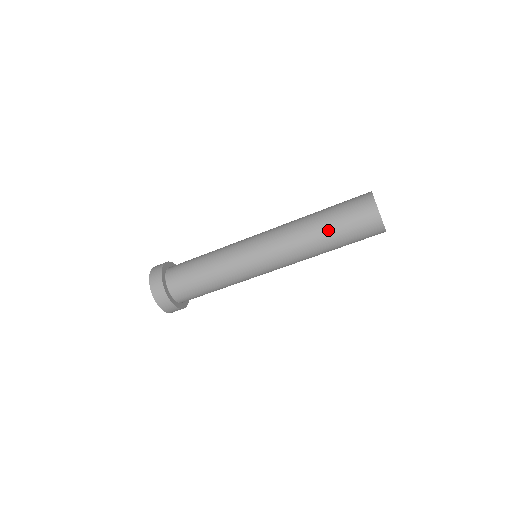
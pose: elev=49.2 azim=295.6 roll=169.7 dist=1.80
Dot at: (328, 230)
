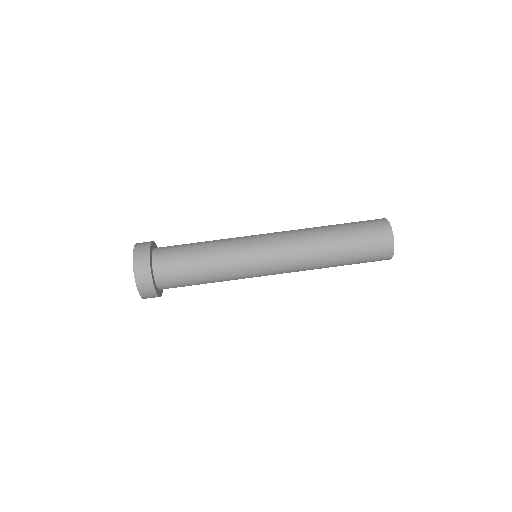
Dot at: (343, 249)
